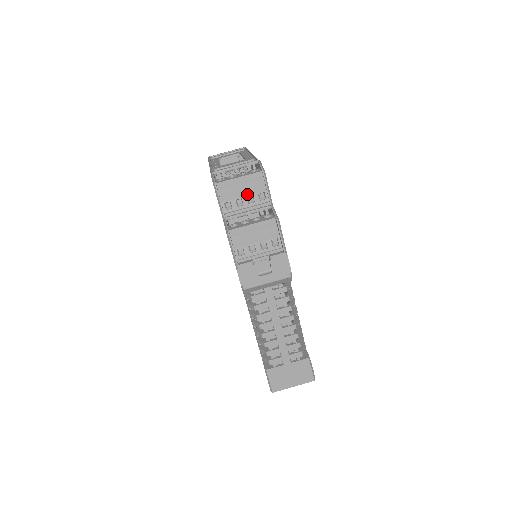
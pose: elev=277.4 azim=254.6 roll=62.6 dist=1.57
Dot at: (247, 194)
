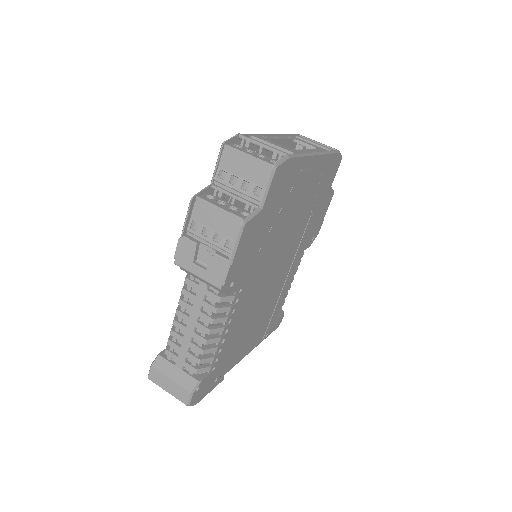
Dot at: (246, 177)
